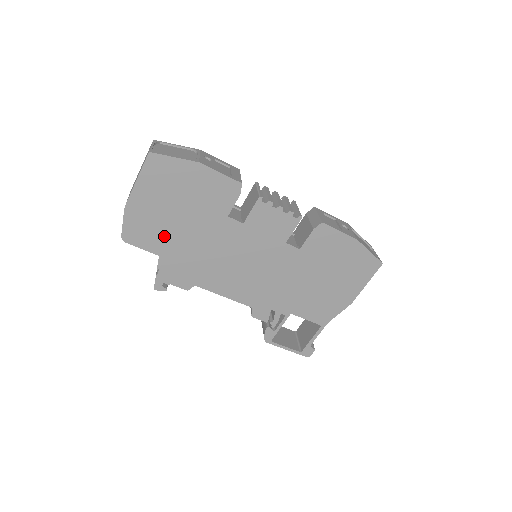
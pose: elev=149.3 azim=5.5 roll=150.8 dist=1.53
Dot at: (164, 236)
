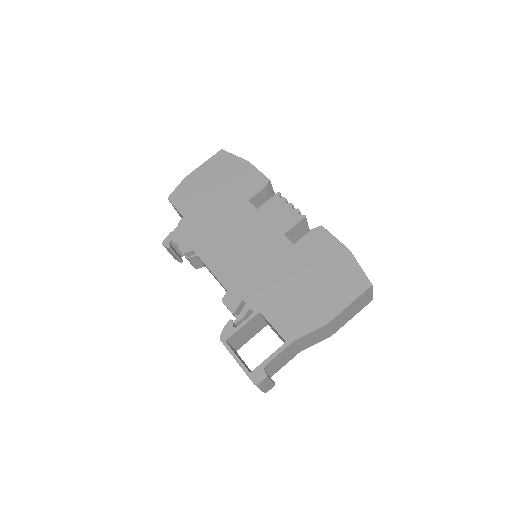
Dot at: (196, 203)
